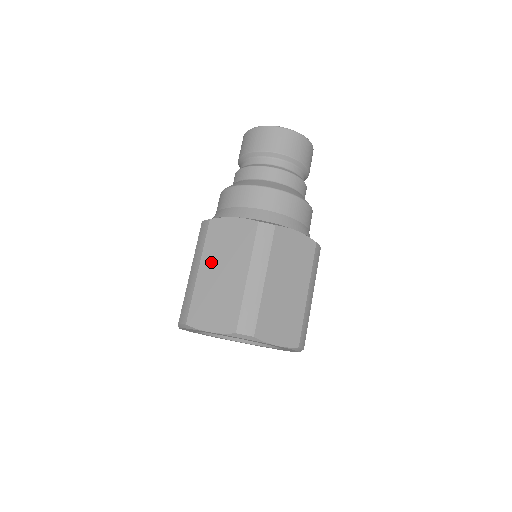
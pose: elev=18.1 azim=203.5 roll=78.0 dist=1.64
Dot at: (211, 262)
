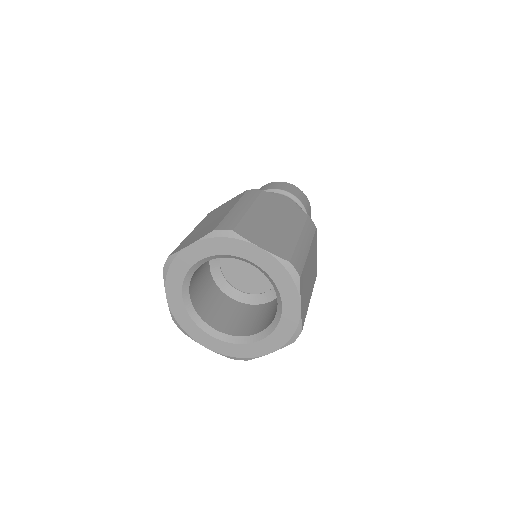
Dot at: (203, 223)
